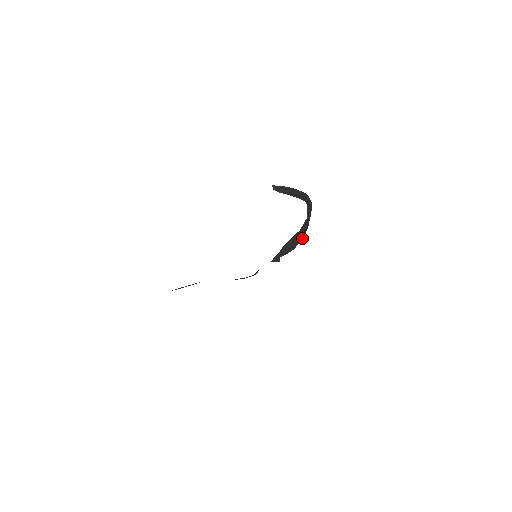
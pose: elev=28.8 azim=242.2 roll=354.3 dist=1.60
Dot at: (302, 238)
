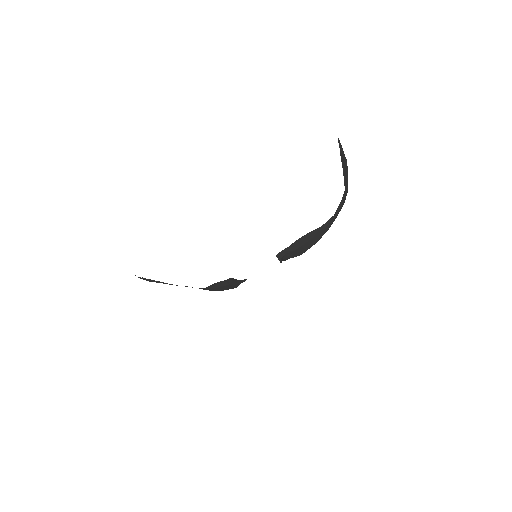
Dot at: occluded
